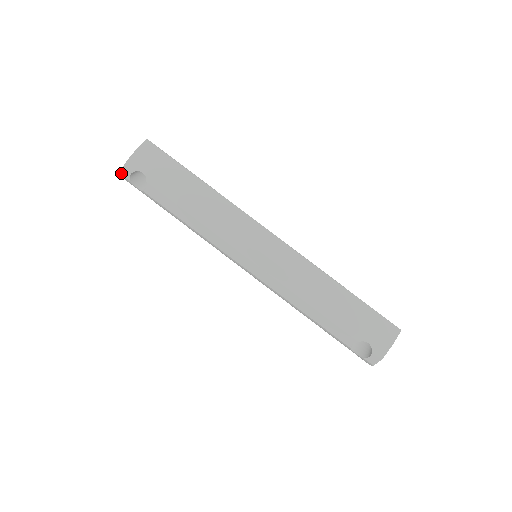
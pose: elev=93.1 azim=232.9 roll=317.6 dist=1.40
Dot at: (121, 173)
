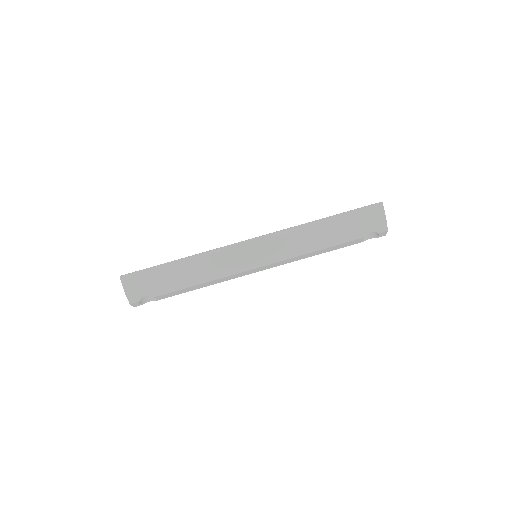
Dot at: occluded
